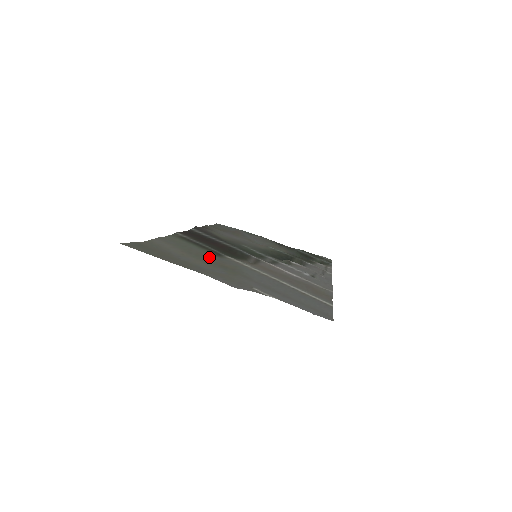
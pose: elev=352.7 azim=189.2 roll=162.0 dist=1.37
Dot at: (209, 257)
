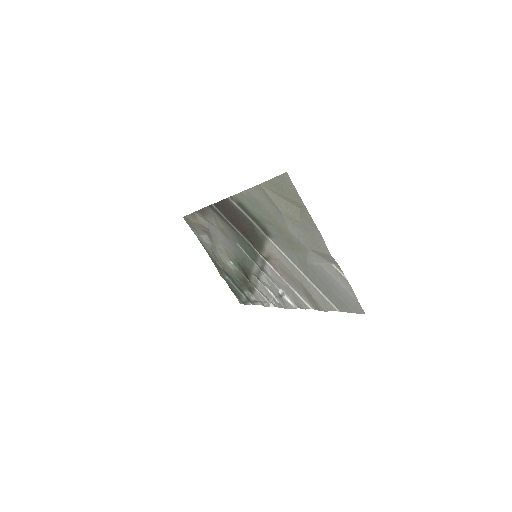
Dot at: (274, 229)
